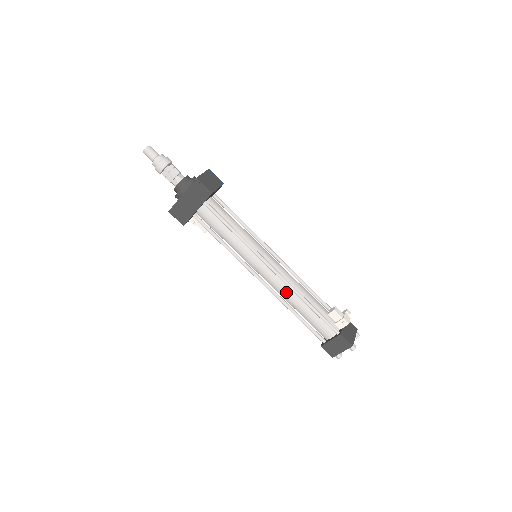
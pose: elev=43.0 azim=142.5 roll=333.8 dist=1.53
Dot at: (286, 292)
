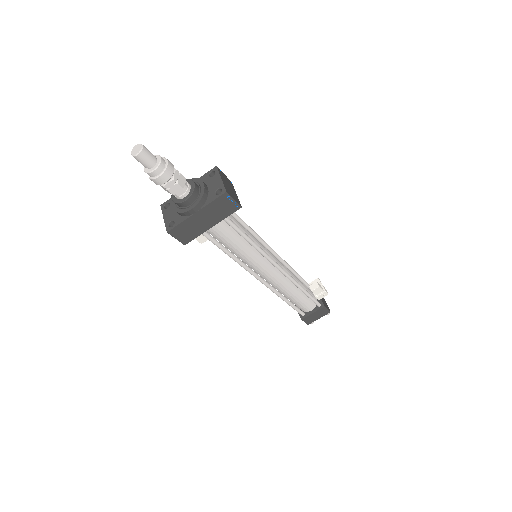
Dot at: (285, 285)
